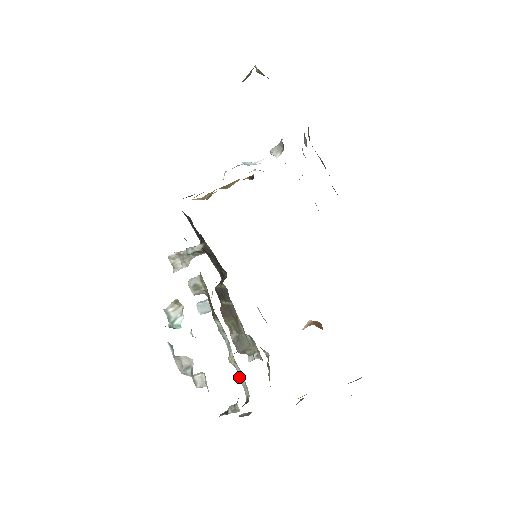
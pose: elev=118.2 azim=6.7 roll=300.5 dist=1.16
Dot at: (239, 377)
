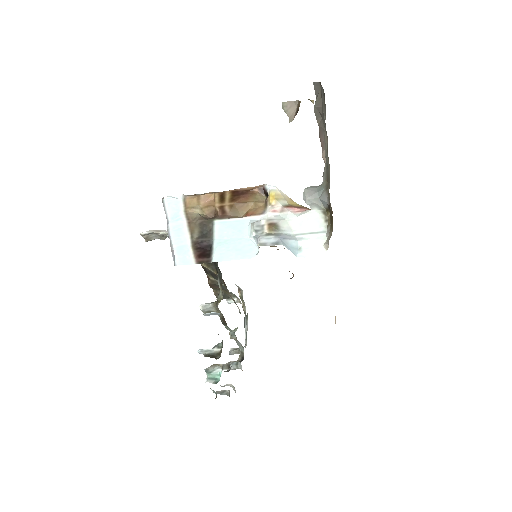
Dot at: occluded
